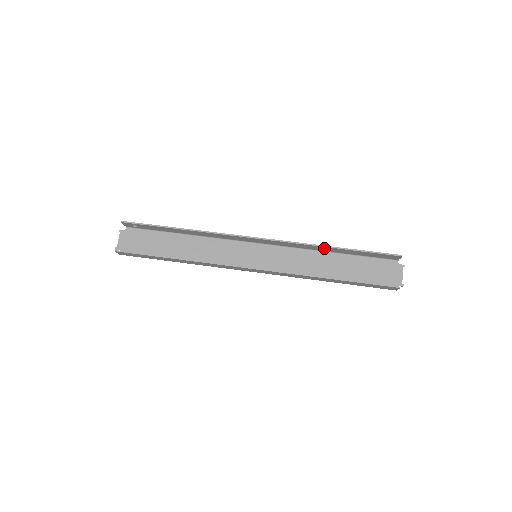
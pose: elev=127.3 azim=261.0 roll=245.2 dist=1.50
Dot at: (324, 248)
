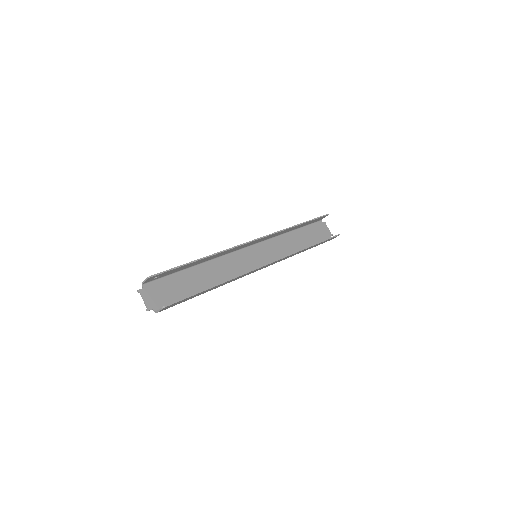
Dot at: occluded
